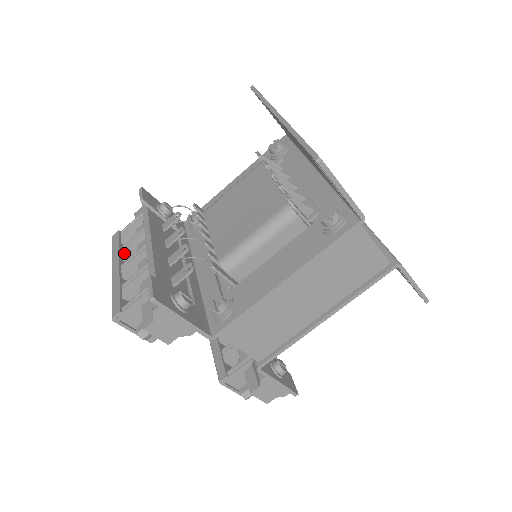
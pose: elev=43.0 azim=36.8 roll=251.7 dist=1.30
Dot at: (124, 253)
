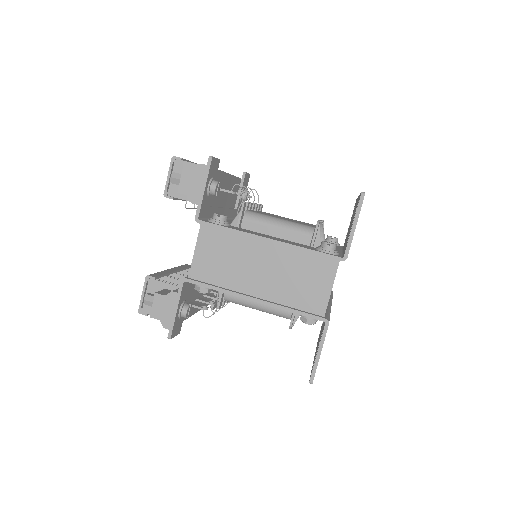
Dot at: occluded
